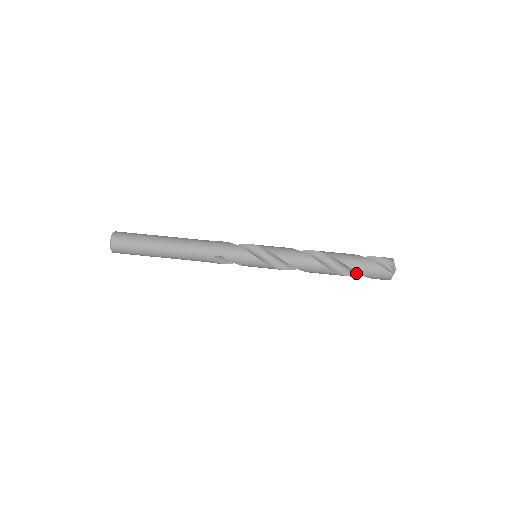
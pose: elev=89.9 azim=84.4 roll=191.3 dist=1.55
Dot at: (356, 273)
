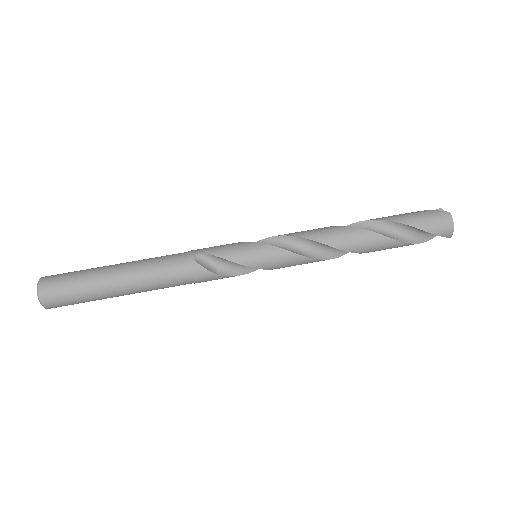
Dot at: (403, 238)
